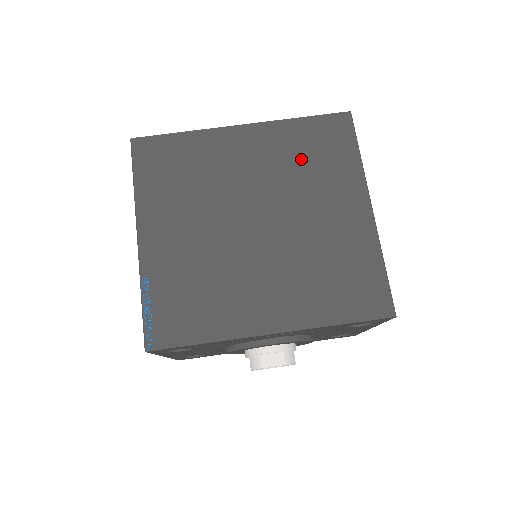
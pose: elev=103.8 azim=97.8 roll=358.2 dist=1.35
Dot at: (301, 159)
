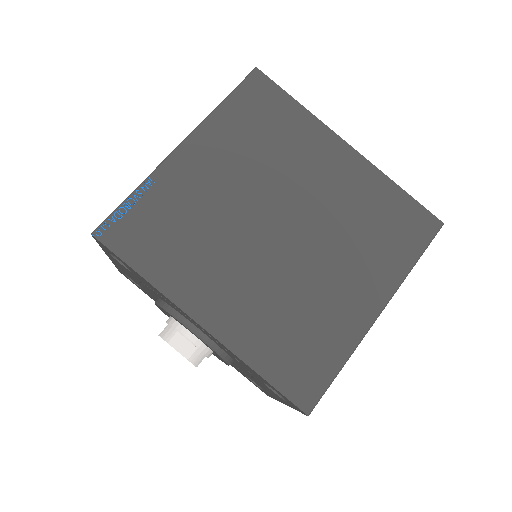
Dot at: (367, 218)
